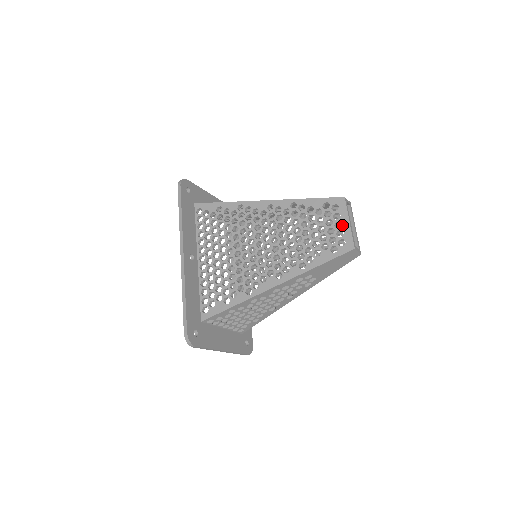
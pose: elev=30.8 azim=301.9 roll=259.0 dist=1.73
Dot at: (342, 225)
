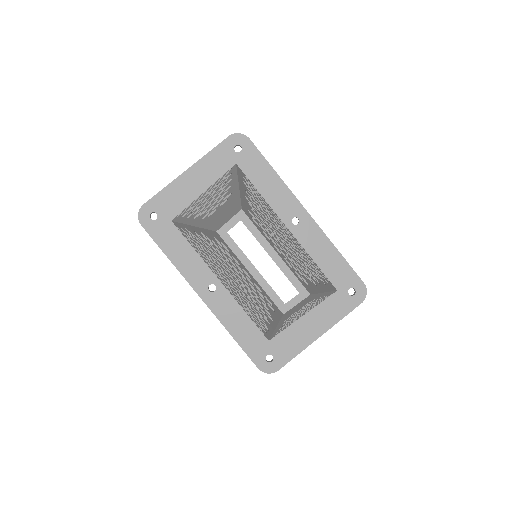
Dot at: occluded
